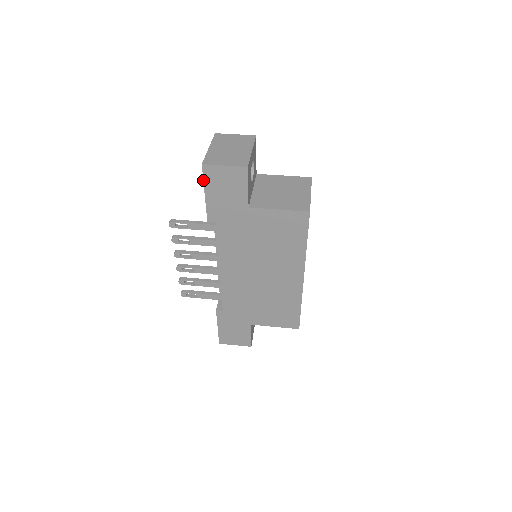
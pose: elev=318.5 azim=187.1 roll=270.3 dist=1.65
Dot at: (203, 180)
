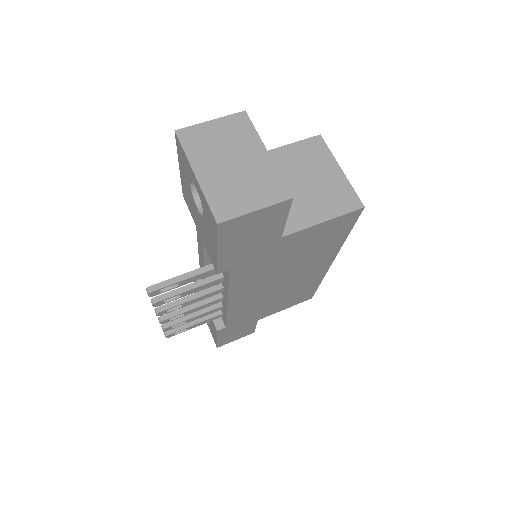
Dot at: (216, 239)
